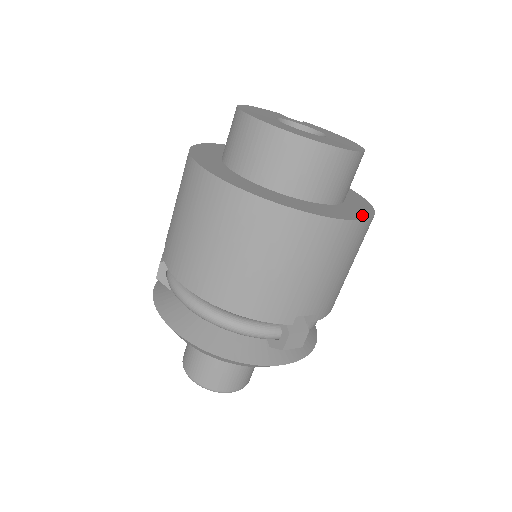
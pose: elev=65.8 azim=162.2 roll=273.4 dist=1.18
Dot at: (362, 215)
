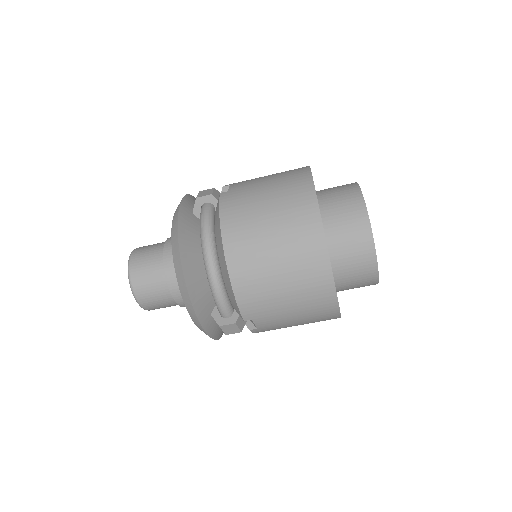
Dot at: occluded
